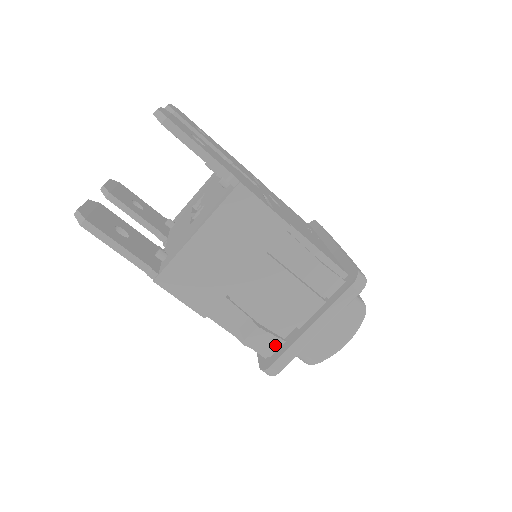
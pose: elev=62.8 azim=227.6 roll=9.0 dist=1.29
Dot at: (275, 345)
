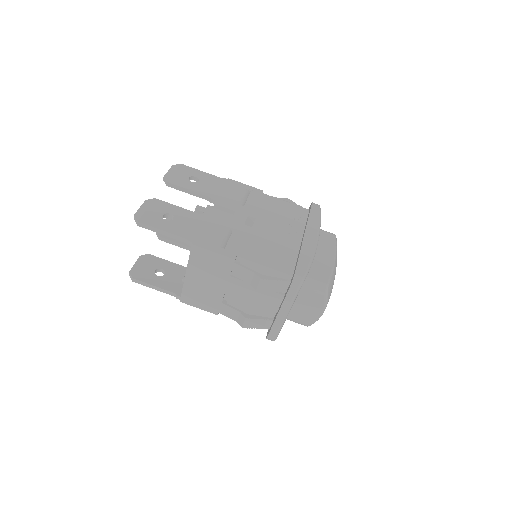
Dot at: (267, 323)
